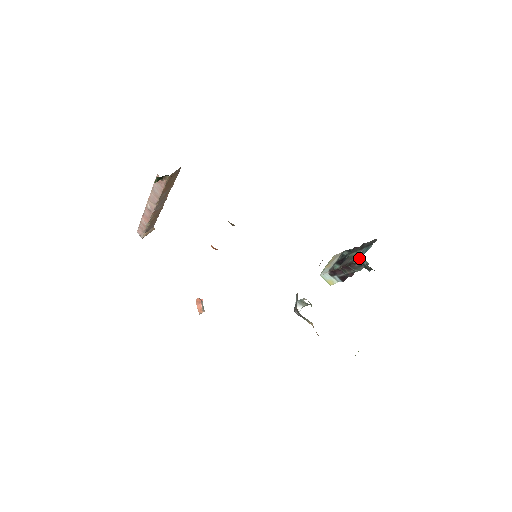
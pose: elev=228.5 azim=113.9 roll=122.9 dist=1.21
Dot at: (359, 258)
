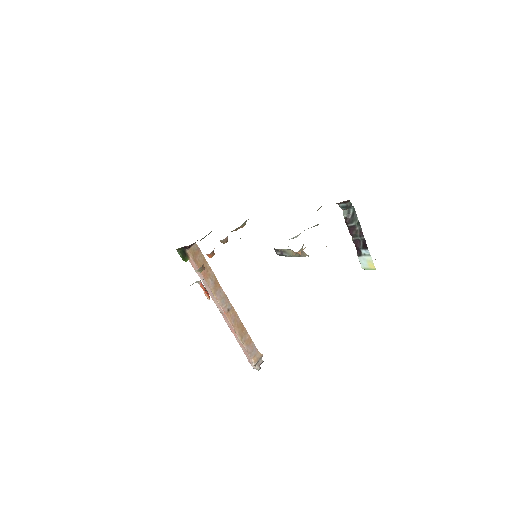
Dot at: occluded
